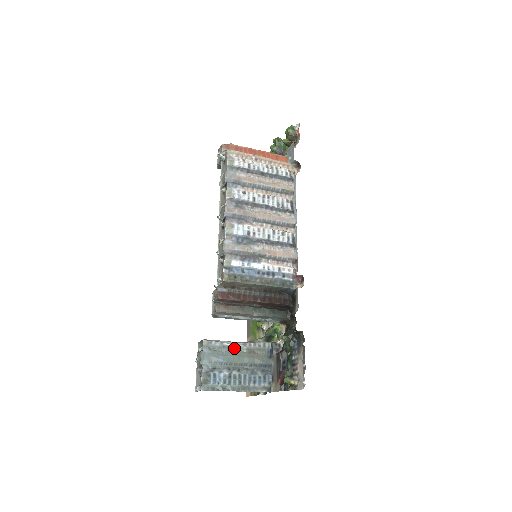
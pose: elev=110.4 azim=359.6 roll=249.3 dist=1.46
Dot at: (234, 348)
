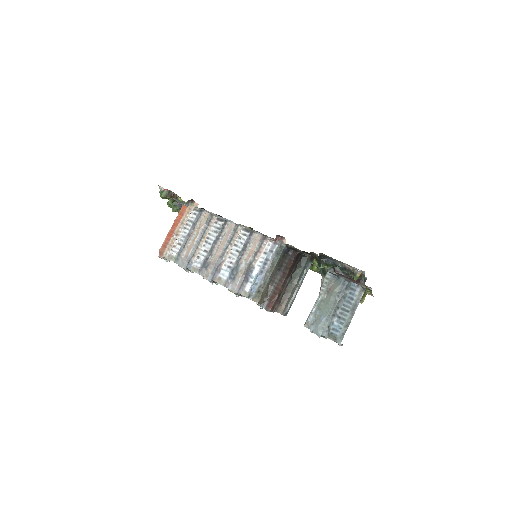
Dot at: (320, 304)
